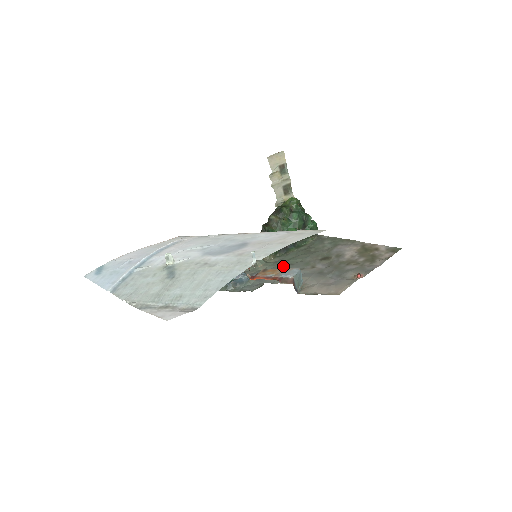
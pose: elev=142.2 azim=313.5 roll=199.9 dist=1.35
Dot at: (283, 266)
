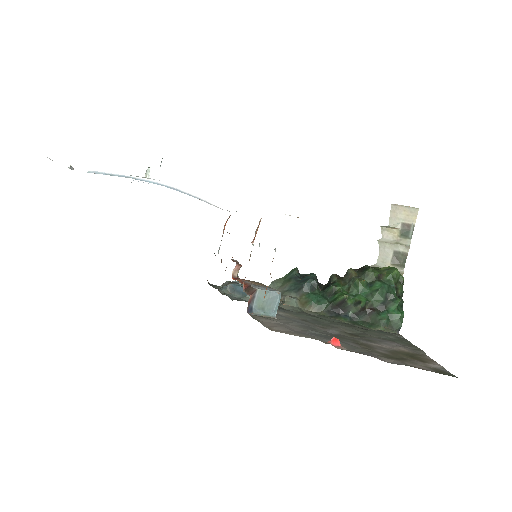
Dot at: (302, 314)
